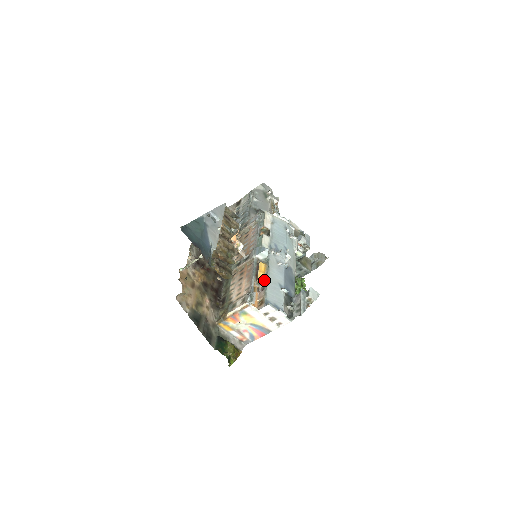
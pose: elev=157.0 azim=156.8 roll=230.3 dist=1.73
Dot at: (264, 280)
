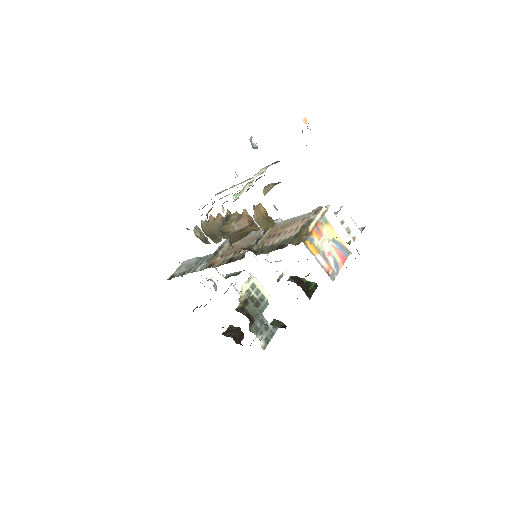
Dot at: occluded
